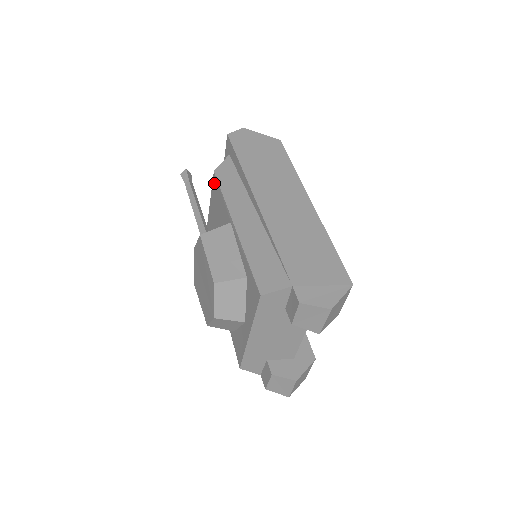
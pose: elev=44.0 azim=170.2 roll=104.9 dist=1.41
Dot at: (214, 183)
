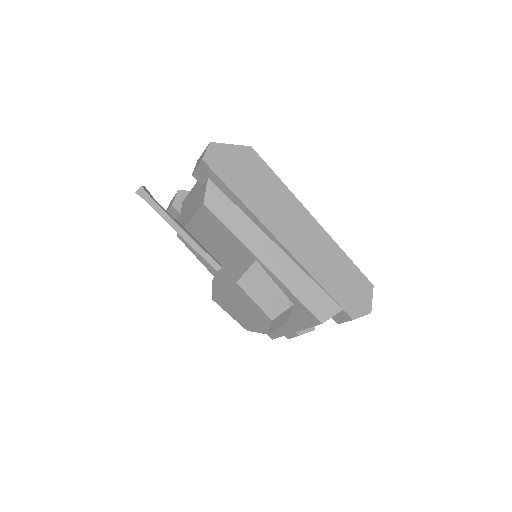
Dot at: (205, 213)
